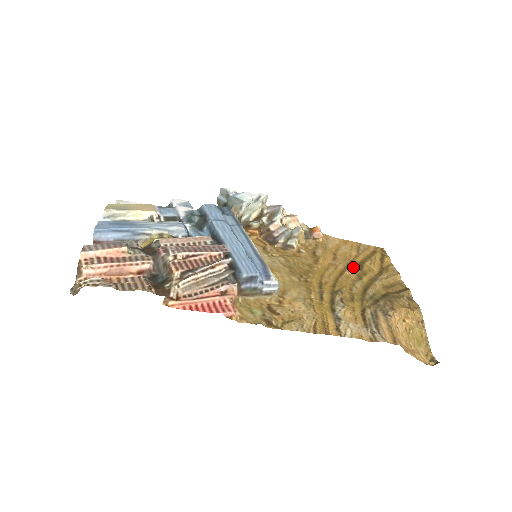
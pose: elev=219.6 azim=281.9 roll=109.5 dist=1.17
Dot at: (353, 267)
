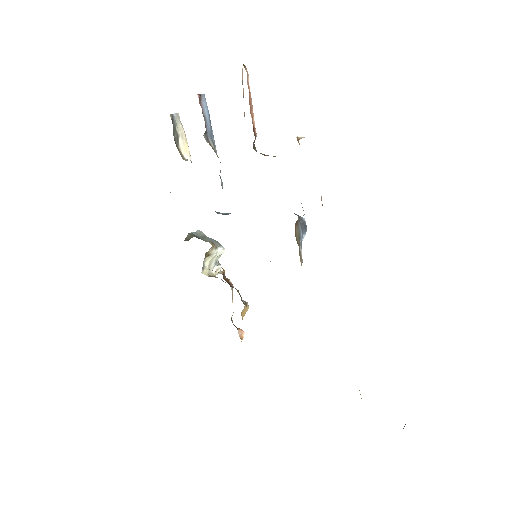
Dot at: occluded
